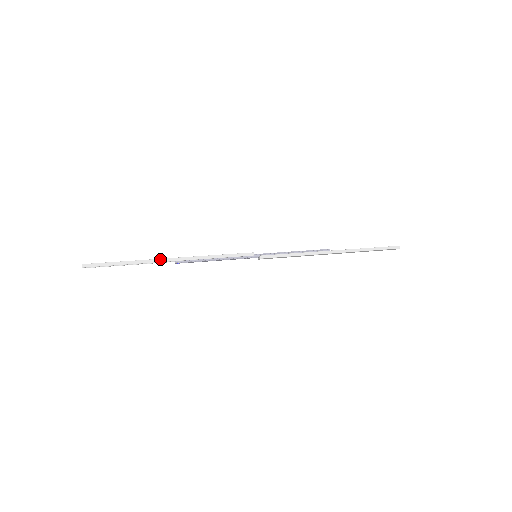
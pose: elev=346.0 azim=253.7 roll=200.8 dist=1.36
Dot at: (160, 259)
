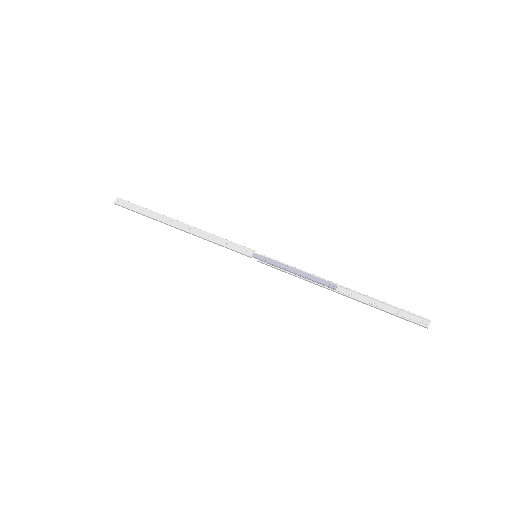
Dot at: (169, 225)
